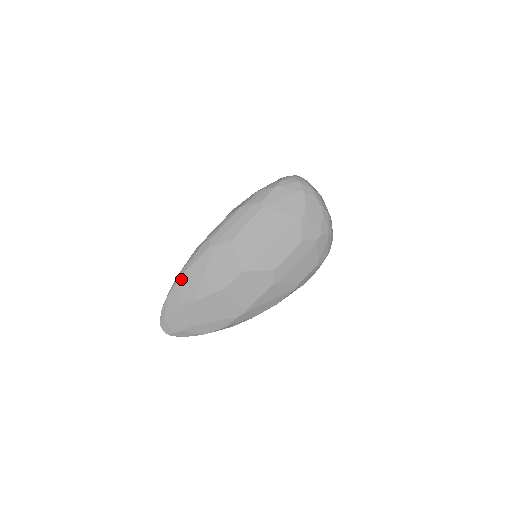
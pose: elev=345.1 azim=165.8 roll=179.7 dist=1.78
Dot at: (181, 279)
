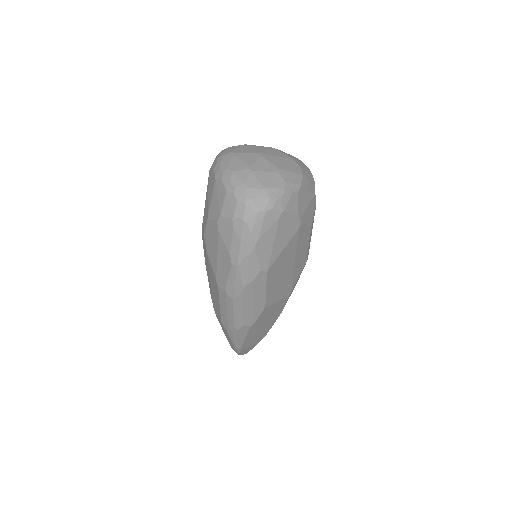
Dot at: (243, 347)
